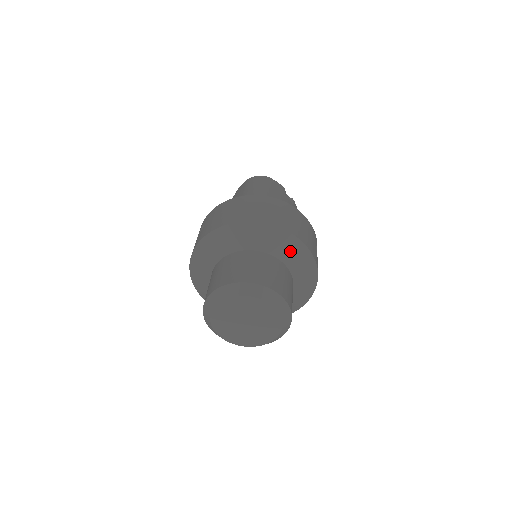
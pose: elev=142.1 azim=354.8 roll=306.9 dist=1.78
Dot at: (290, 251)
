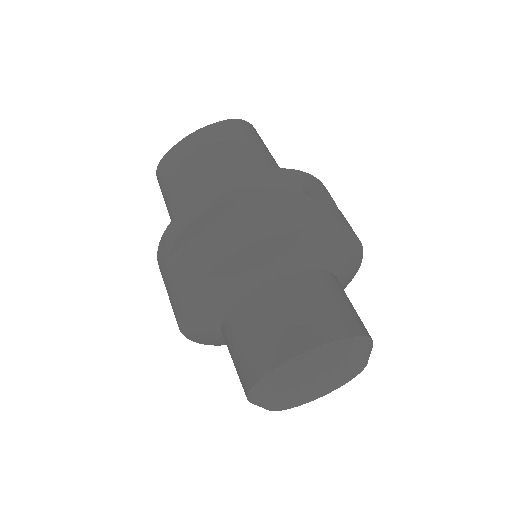
Dot at: (349, 276)
